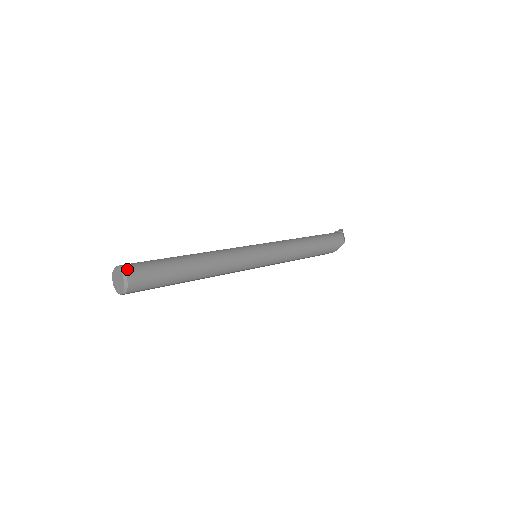
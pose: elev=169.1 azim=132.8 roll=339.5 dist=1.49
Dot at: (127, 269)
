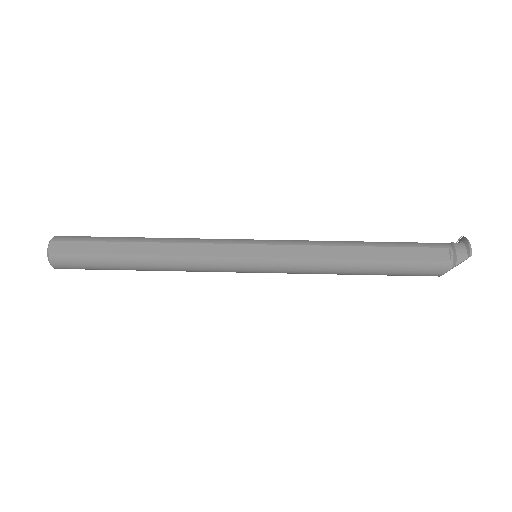
Dot at: (54, 263)
